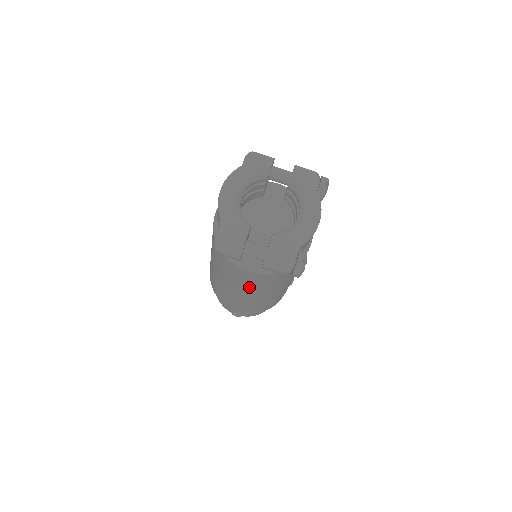
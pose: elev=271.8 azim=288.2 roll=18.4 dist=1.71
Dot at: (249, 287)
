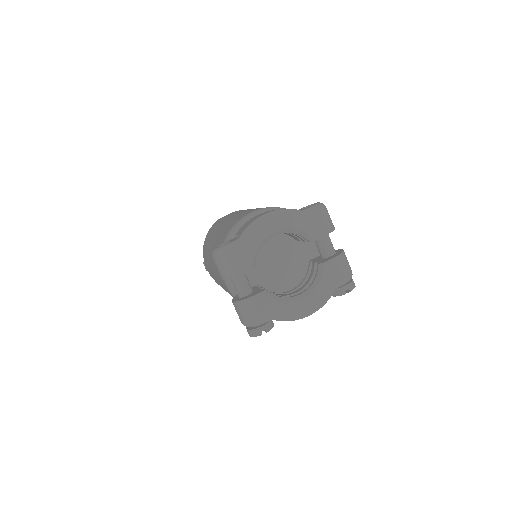
Dot at: occluded
